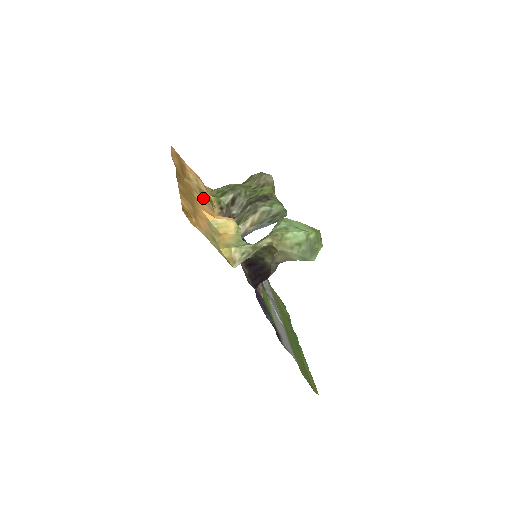
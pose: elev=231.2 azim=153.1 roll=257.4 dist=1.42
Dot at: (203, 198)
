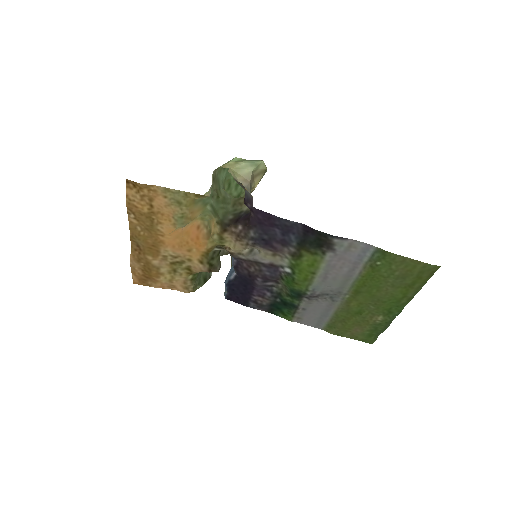
Dot at: (175, 260)
